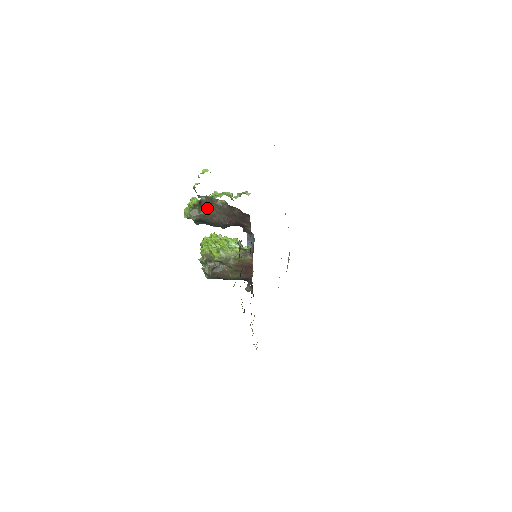
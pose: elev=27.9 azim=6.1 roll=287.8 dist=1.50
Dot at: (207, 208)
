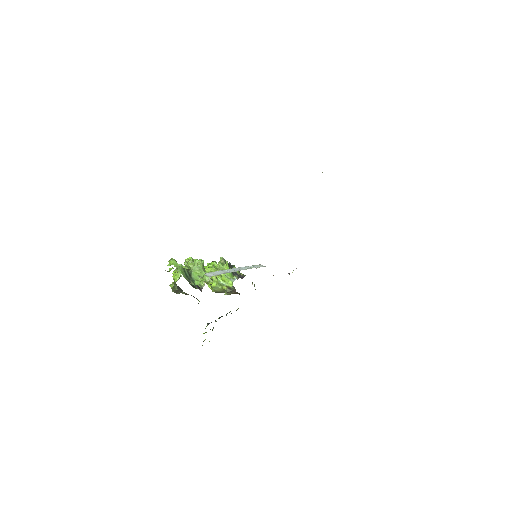
Dot at: (182, 291)
